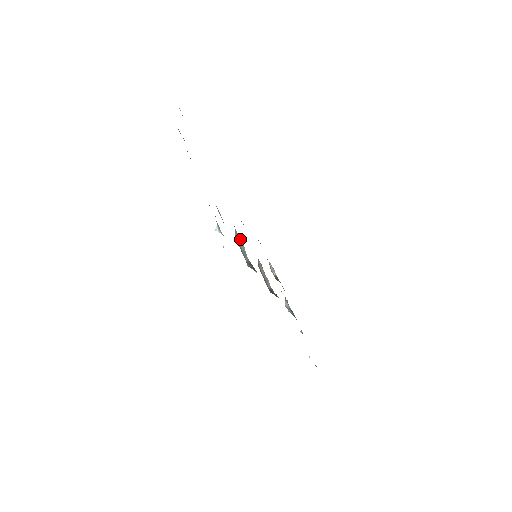
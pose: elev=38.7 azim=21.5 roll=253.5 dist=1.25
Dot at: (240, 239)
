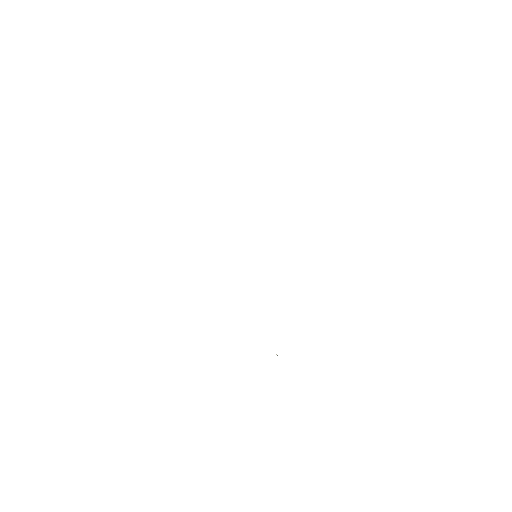
Dot at: occluded
